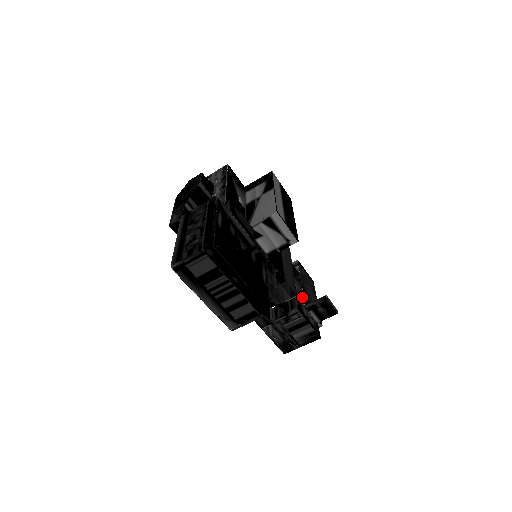
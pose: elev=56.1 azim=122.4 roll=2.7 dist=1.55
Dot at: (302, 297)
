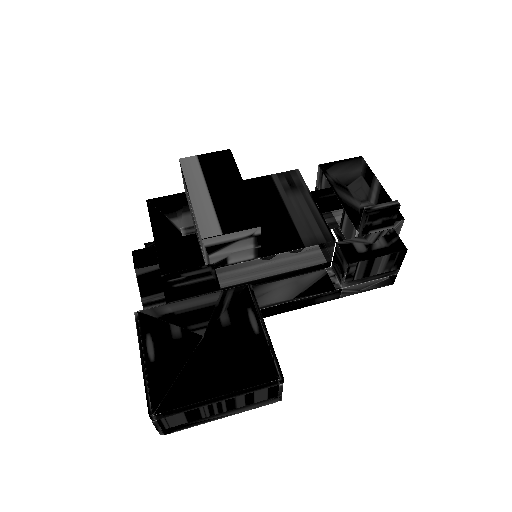
Dot at: (349, 222)
